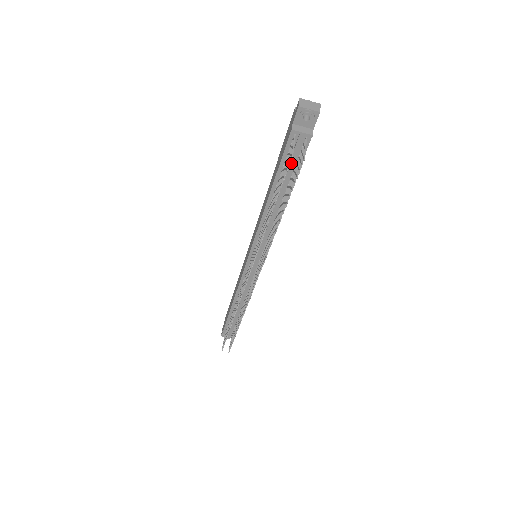
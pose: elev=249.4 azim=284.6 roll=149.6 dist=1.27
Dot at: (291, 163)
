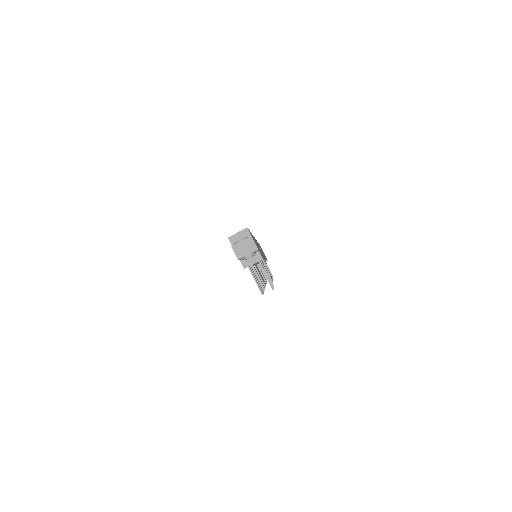
Dot at: occluded
